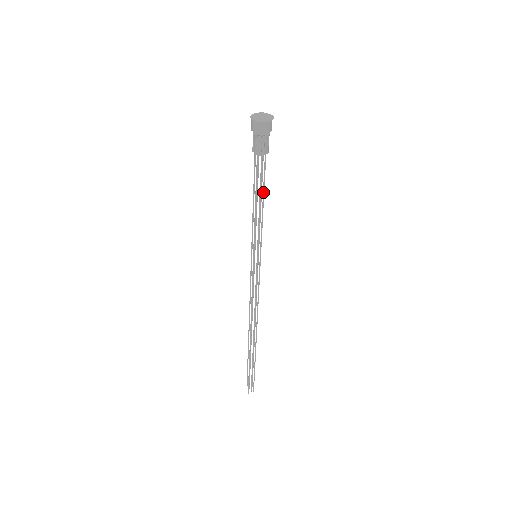
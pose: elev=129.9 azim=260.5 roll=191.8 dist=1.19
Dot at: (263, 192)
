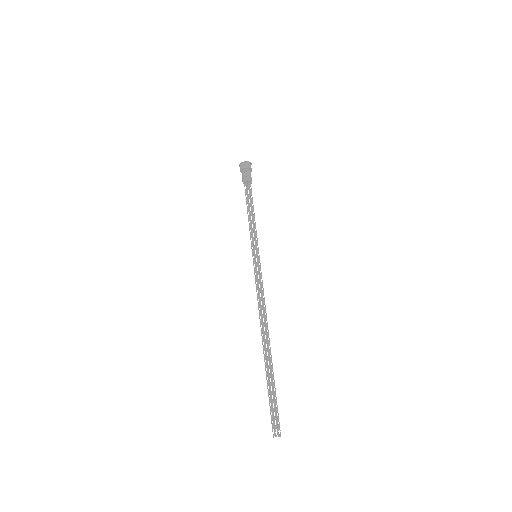
Dot at: (253, 207)
